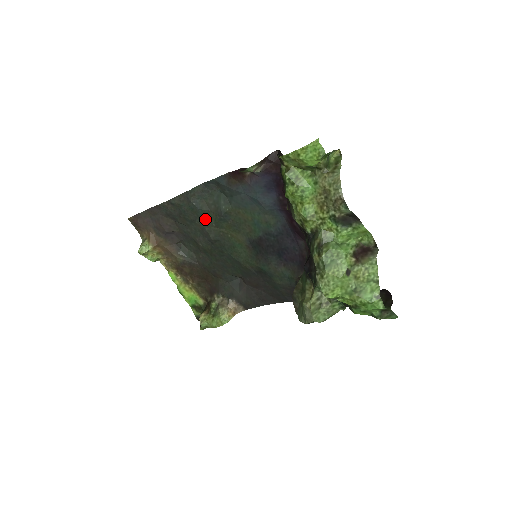
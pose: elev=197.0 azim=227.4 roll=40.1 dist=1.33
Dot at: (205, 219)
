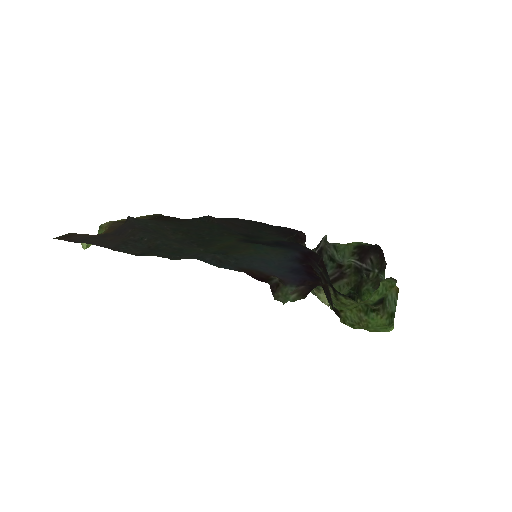
Dot at: (189, 250)
